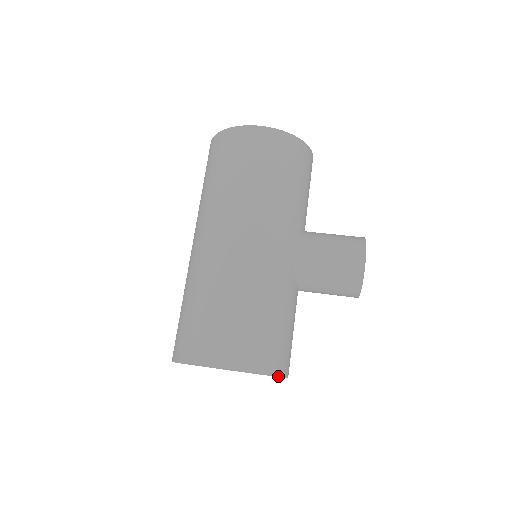
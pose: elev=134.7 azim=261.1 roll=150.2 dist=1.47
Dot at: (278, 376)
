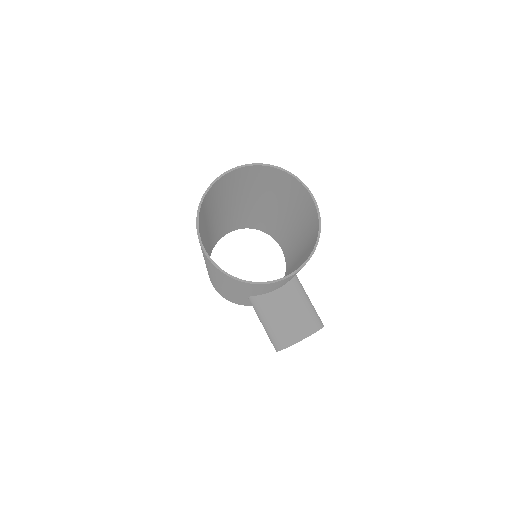
Dot at: (244, 305)
